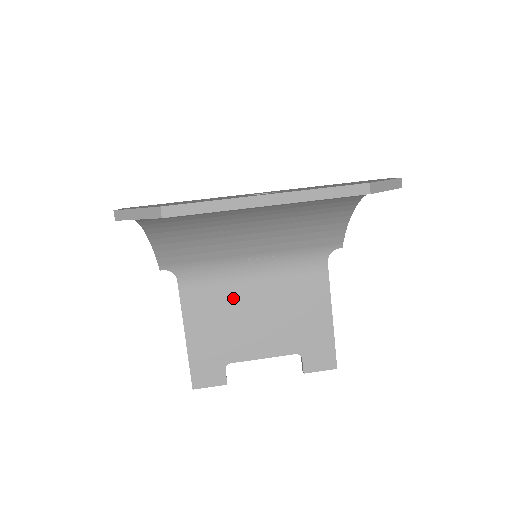
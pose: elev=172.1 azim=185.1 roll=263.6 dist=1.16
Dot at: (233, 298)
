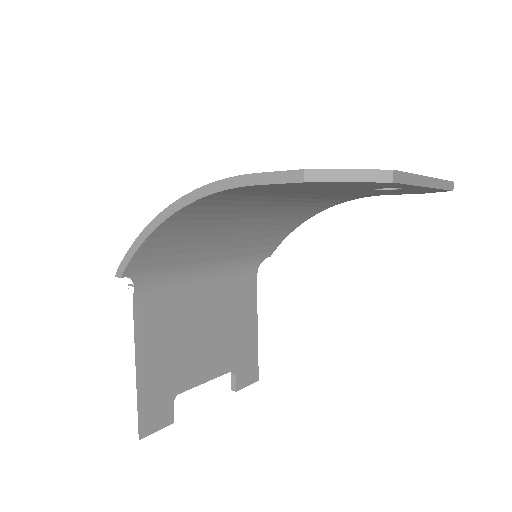
Dot at: (185, 312)
